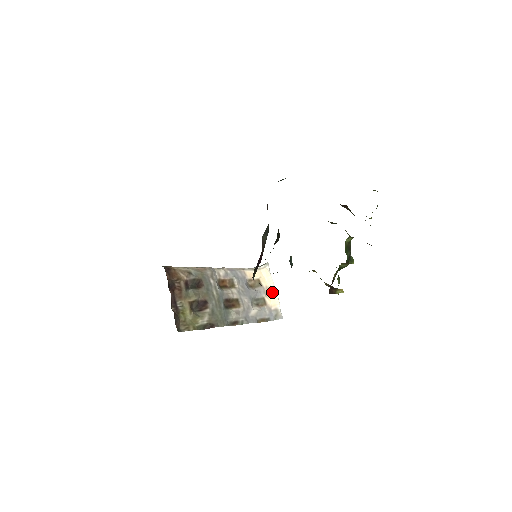
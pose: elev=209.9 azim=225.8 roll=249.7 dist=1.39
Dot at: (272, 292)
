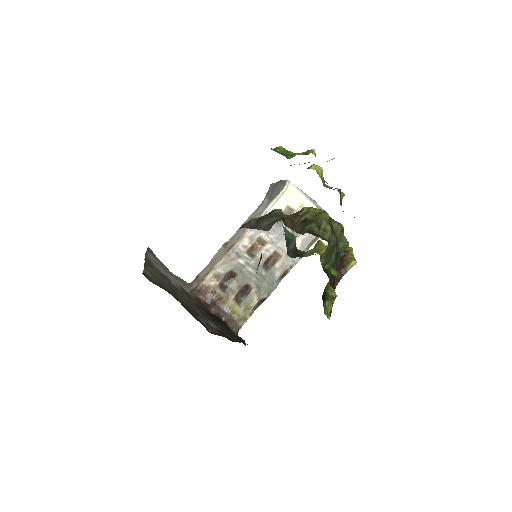
Dot at: occluded
